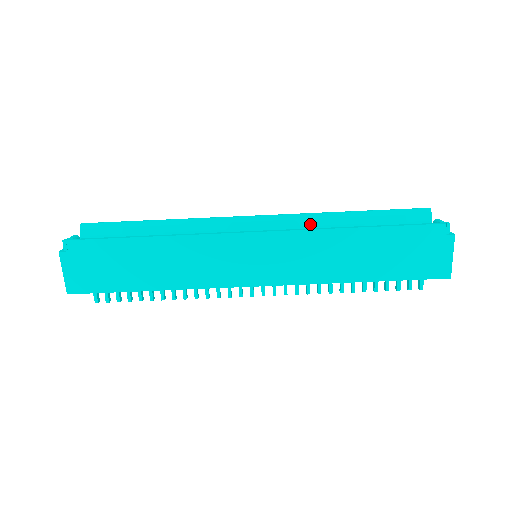
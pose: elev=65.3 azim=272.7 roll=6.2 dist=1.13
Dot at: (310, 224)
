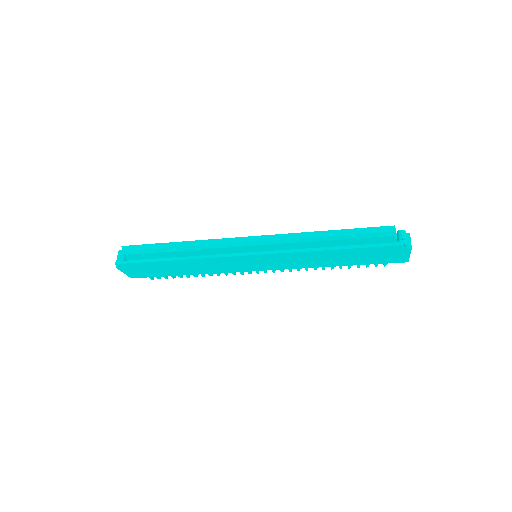
Dot at: (294, 242)
